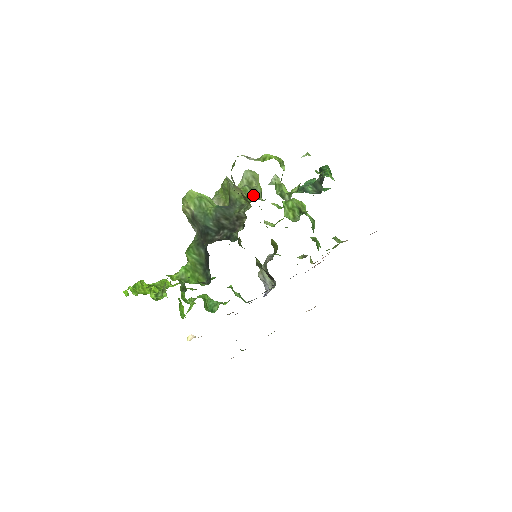
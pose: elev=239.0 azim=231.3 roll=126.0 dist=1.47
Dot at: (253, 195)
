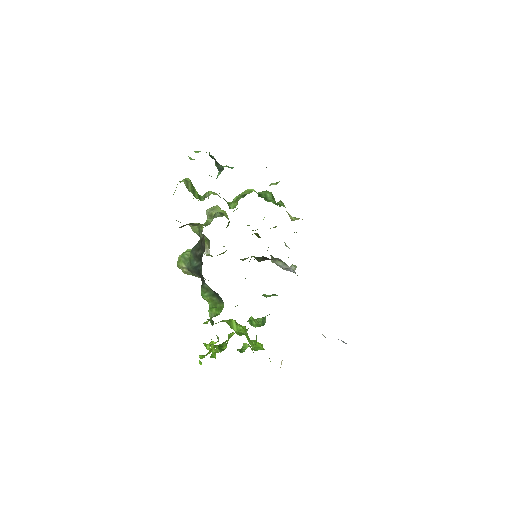
Dot at: occluded
